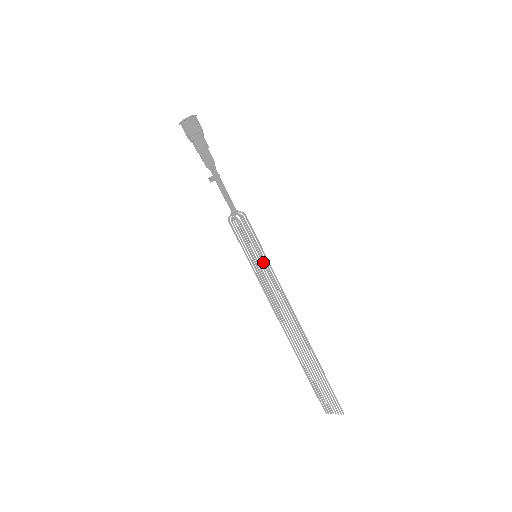
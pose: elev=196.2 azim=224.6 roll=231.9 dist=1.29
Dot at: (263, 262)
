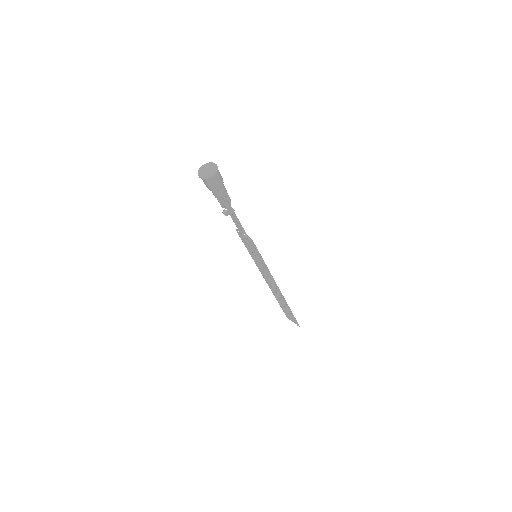
Dot at: (261, 262)
